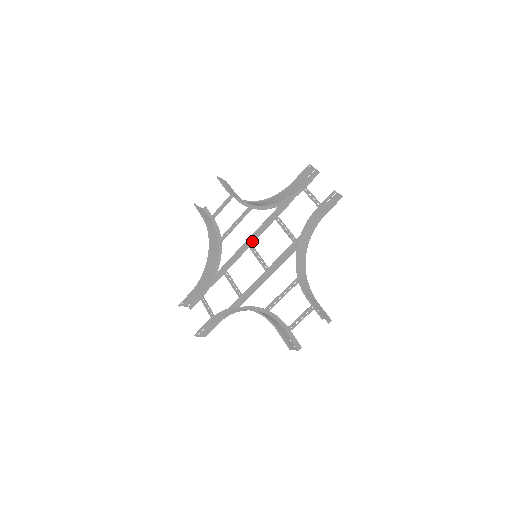
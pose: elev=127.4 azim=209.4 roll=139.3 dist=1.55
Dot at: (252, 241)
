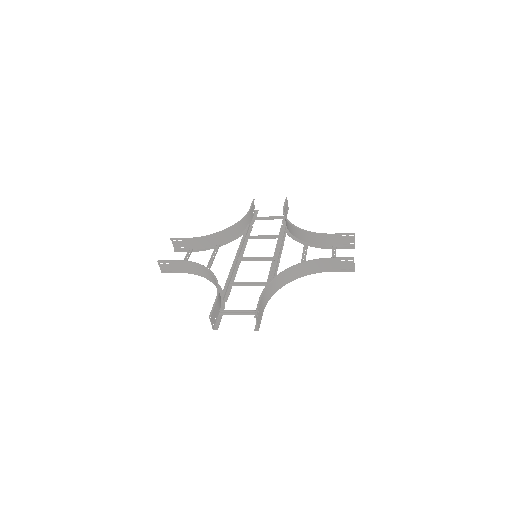
Dot at: (240, 257)
